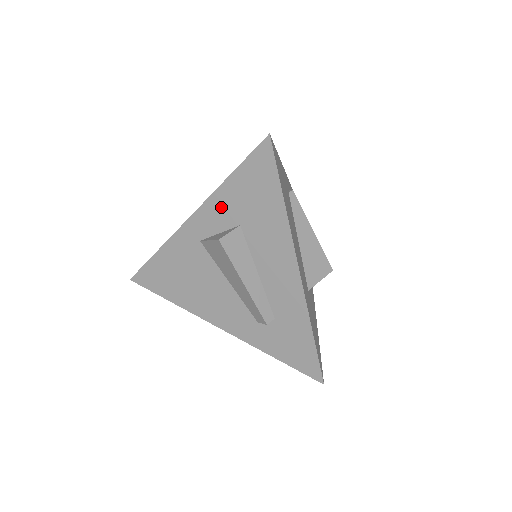
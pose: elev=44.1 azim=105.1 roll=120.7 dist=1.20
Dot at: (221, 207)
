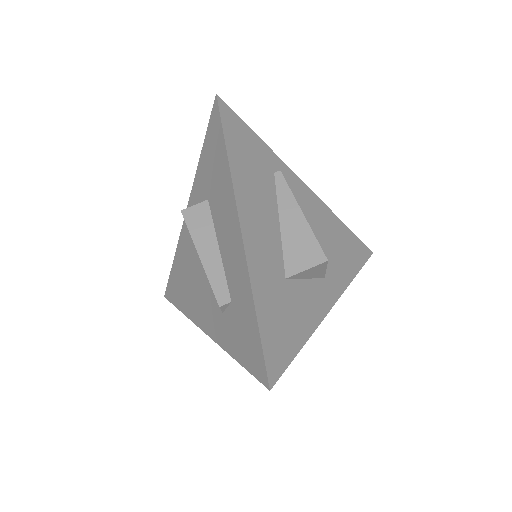
Dot at: (199, 188)
